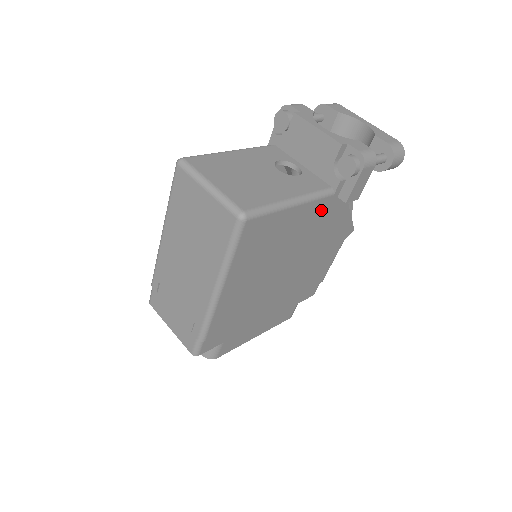
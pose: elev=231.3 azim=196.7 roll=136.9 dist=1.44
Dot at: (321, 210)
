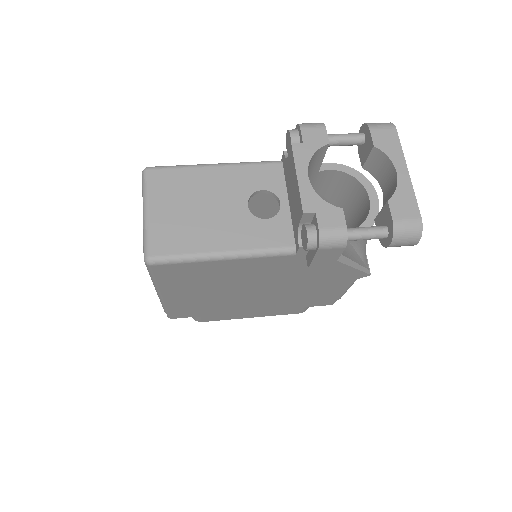
Dot at: (281, 262)
